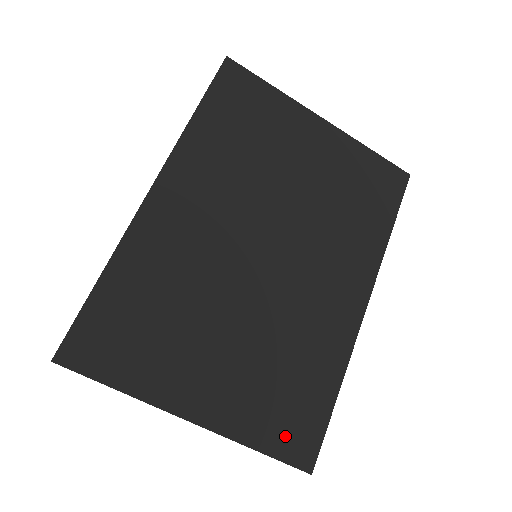
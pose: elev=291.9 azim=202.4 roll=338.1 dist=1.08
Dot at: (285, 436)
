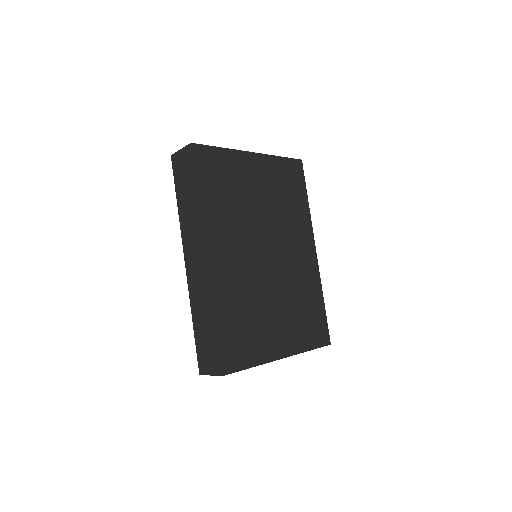
Dot at: (315, 336)
